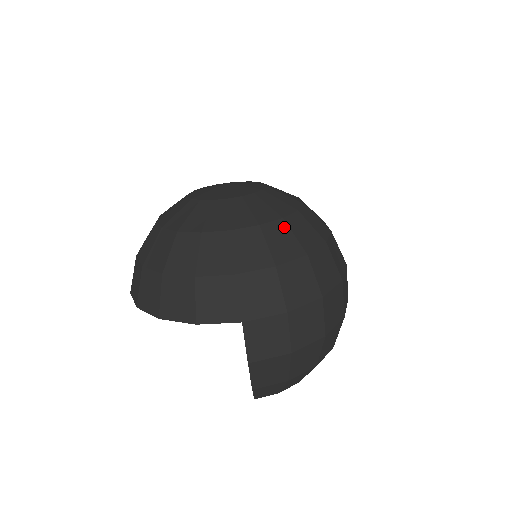
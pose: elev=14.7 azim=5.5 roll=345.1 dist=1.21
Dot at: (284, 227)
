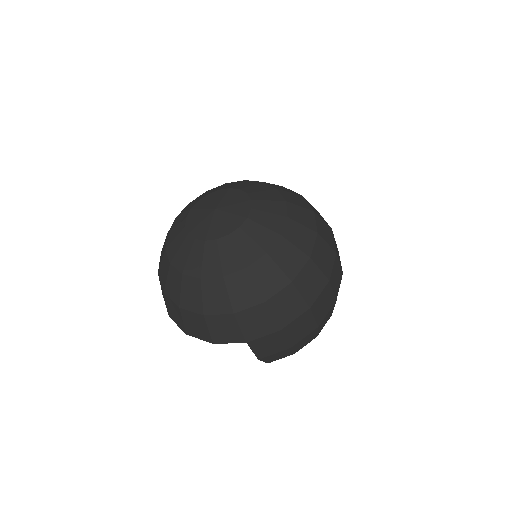
Dot at: (269, 262)
